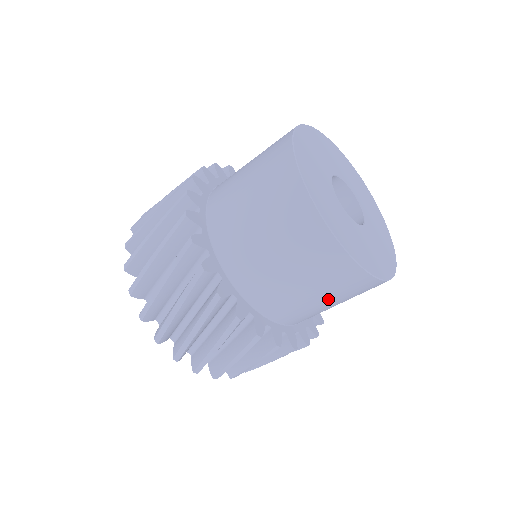
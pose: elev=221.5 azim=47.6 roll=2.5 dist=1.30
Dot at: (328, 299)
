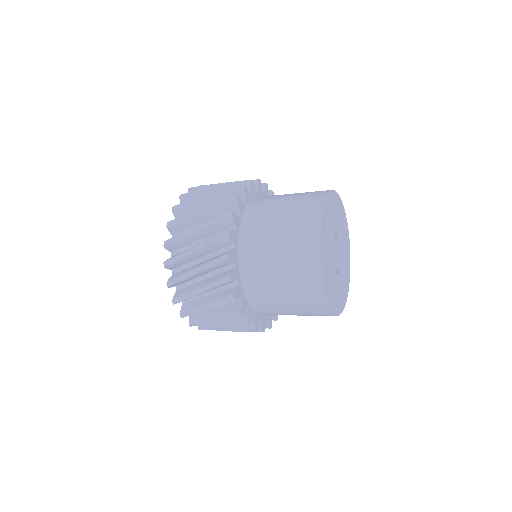
Dot at: occluded
